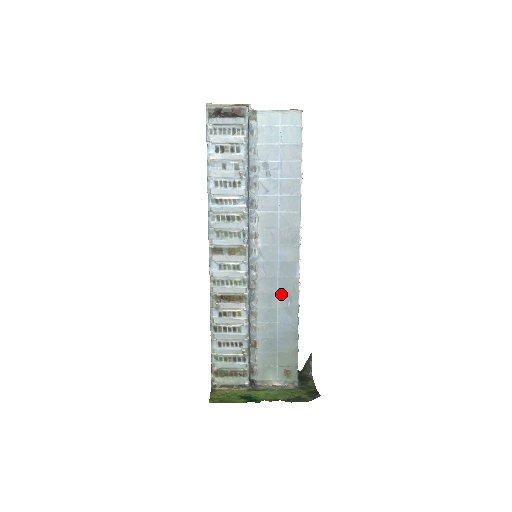
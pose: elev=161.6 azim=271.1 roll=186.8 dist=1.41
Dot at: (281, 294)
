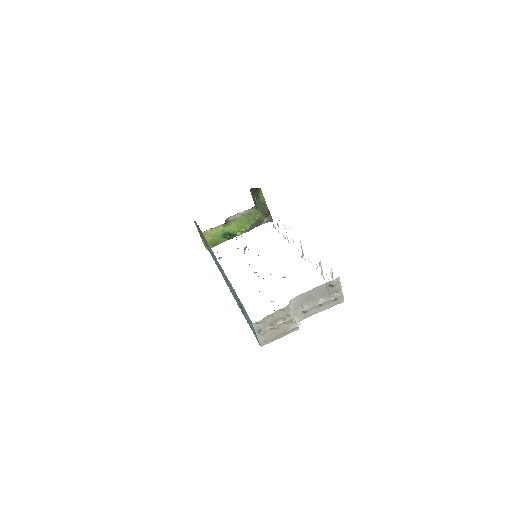
Dot at: occluded
